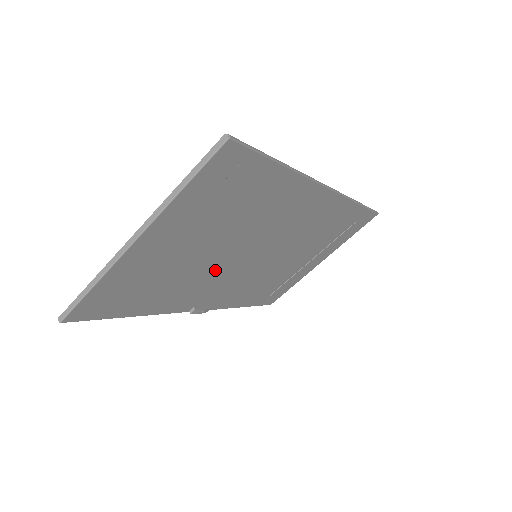
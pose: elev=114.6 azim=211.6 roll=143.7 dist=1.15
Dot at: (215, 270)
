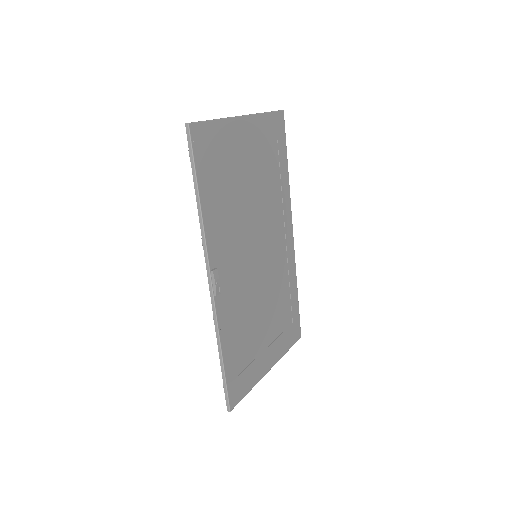
Dot at: (241, 228)
